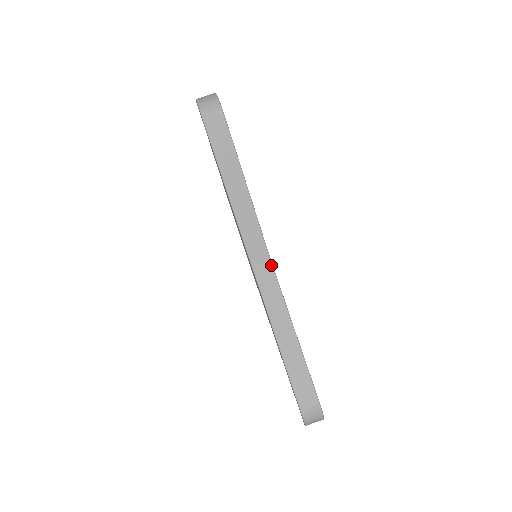
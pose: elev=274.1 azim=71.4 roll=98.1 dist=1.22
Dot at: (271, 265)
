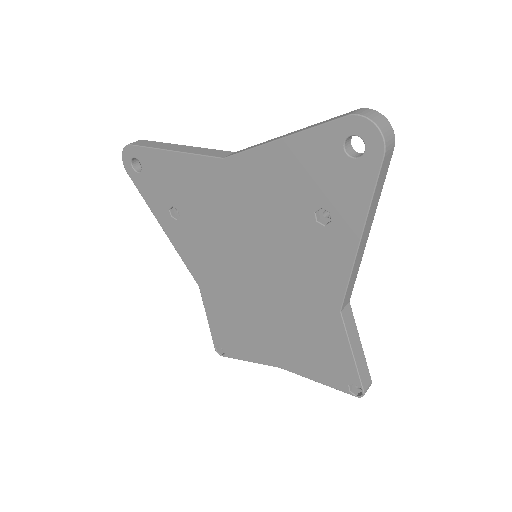
Dot at: (238, 151)
